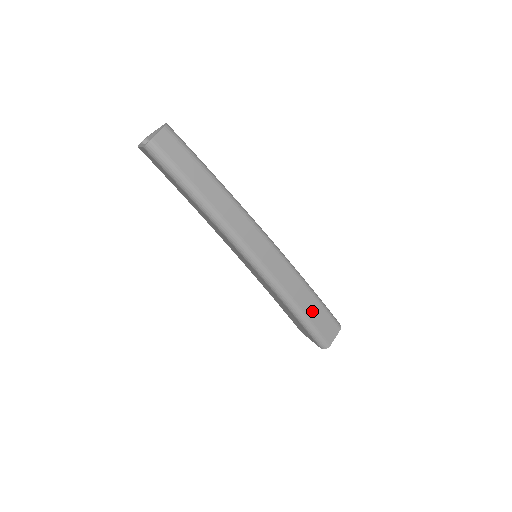
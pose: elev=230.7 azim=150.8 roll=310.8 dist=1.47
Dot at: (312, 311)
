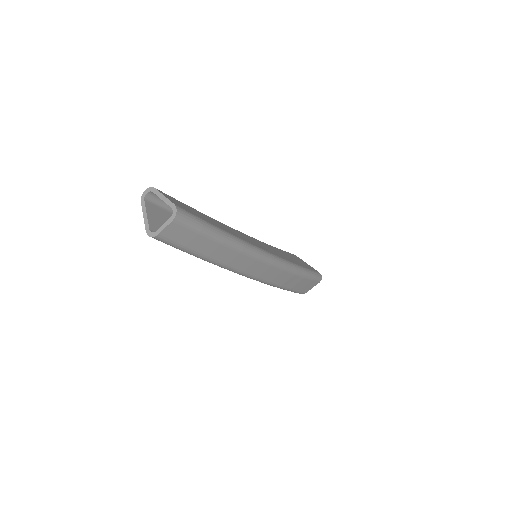
Dot at: (297, 285)
